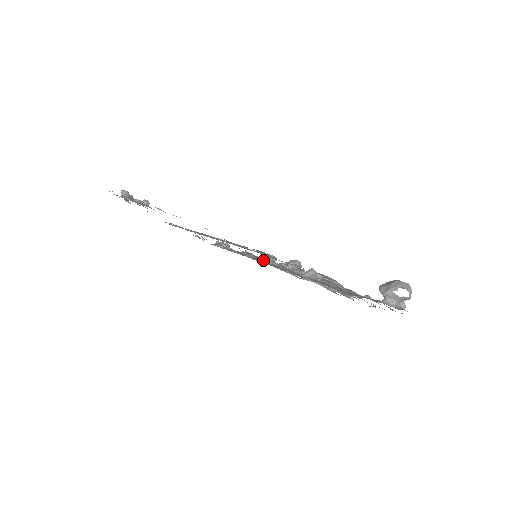
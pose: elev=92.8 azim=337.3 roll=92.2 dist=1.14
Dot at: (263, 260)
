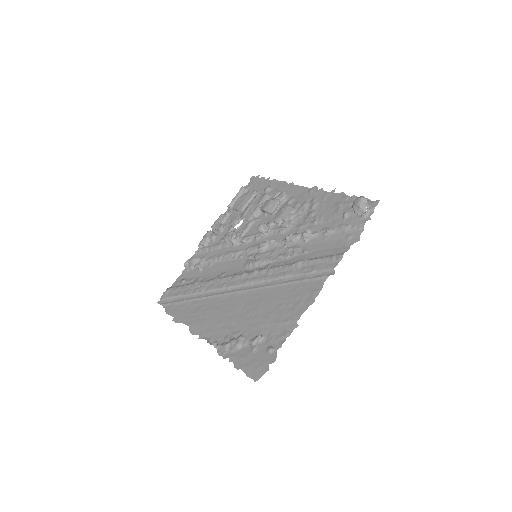
Dot at: (259, 252)
